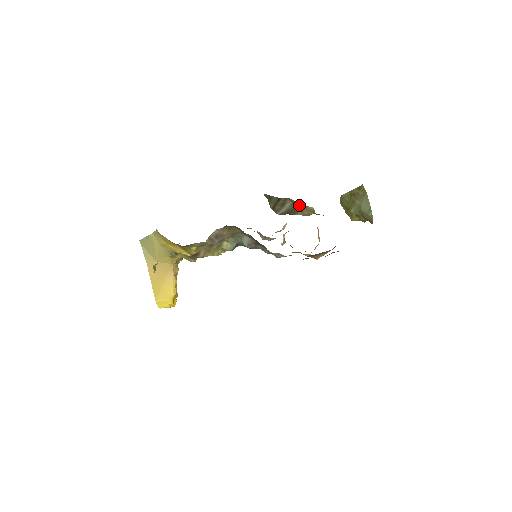
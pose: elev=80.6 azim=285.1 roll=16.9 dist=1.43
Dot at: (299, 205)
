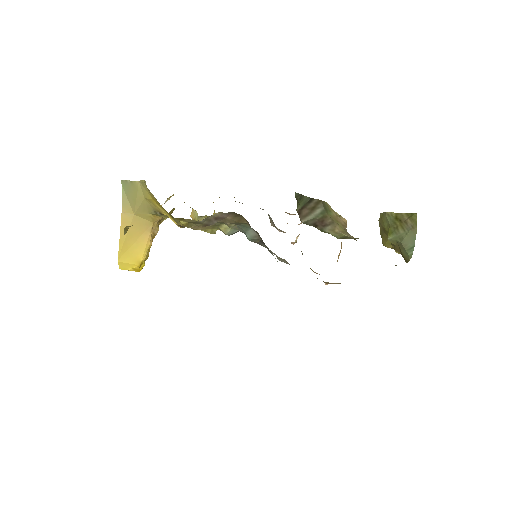
Dot at: (331, 212)
